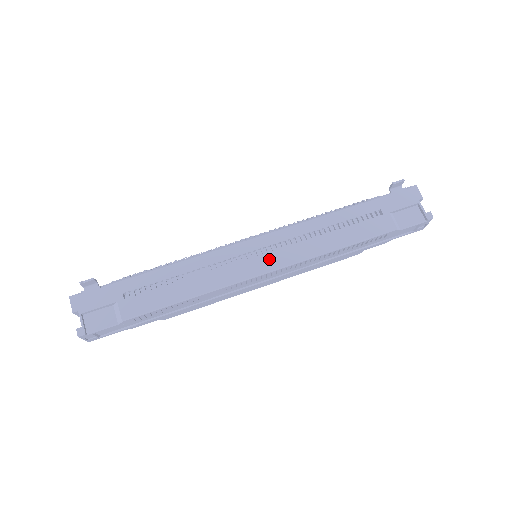
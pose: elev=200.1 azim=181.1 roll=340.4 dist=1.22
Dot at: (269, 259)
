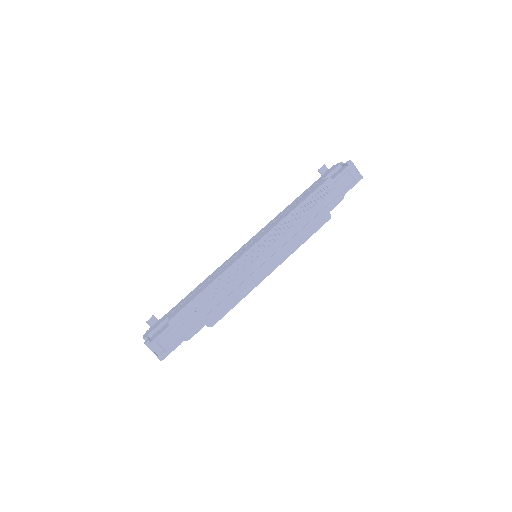
Dot at: (254, 241)
